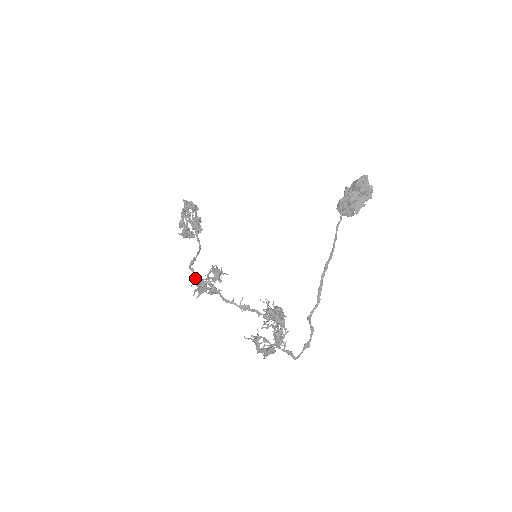
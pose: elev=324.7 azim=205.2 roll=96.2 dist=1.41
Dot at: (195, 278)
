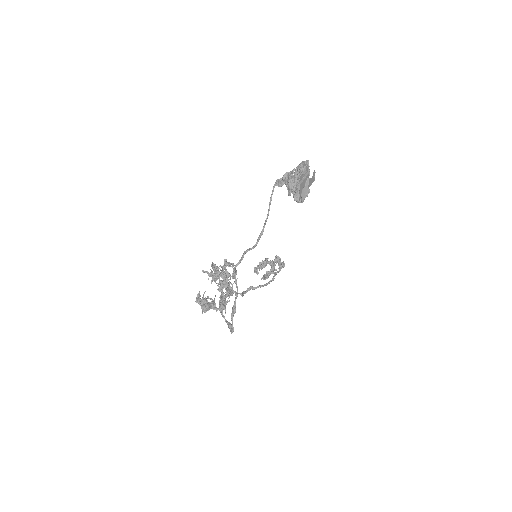
Dot at: occluded
